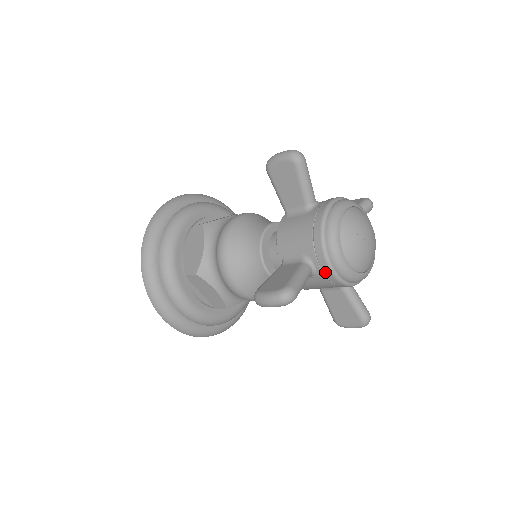
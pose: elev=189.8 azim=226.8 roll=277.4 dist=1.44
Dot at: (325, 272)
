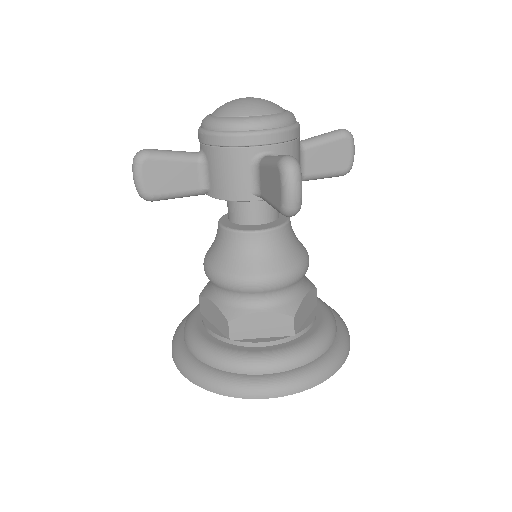
Dot at: (202, 141)
